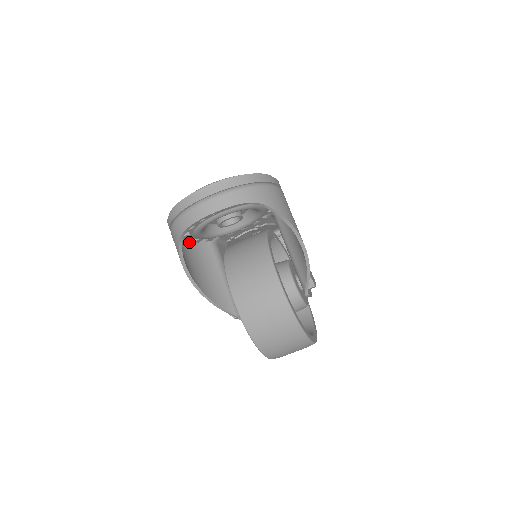
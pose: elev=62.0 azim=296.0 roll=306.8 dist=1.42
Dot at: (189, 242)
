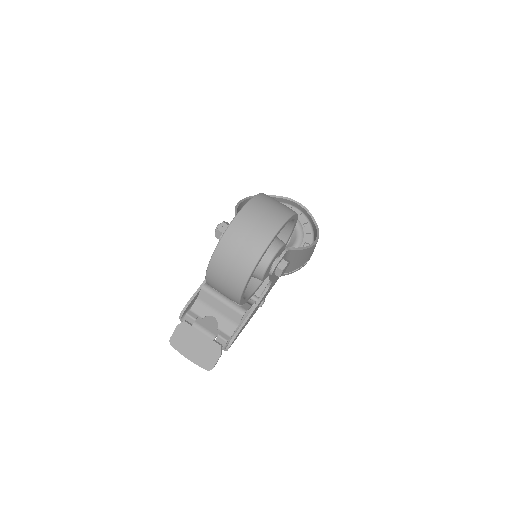
Dot at: occluded
